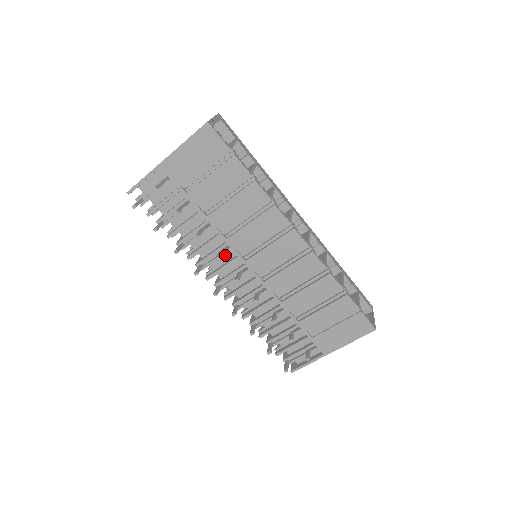
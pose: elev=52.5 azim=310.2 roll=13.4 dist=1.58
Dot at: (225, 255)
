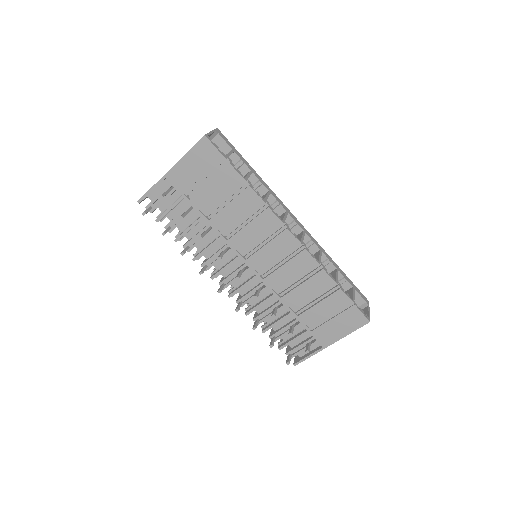
Dot at: (227, 256)
